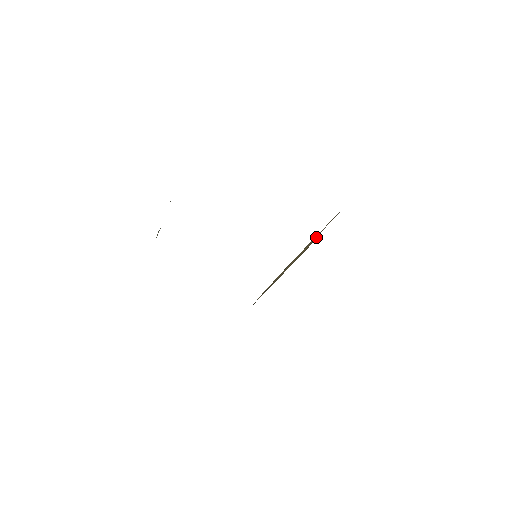
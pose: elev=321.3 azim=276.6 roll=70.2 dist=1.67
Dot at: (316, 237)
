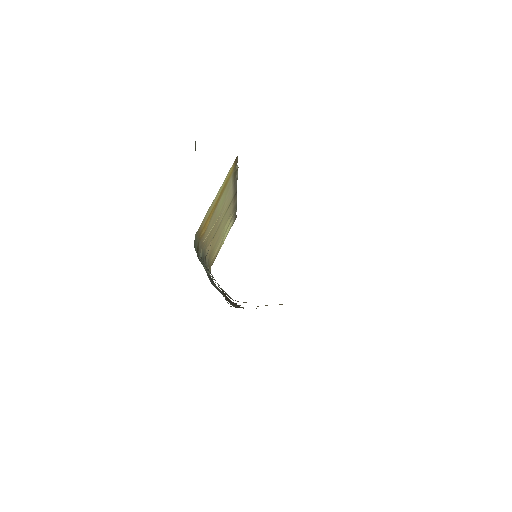
Dot at: occluded
